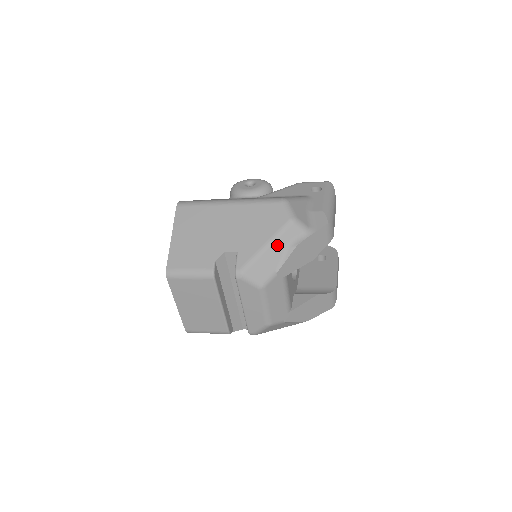
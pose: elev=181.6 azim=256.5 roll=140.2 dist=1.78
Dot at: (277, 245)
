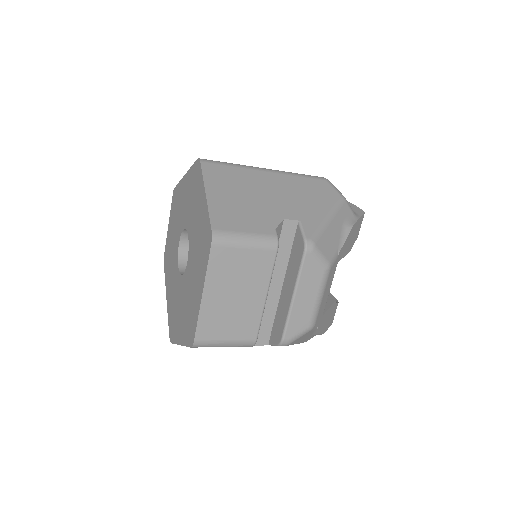
Dot at: (337, 221)
